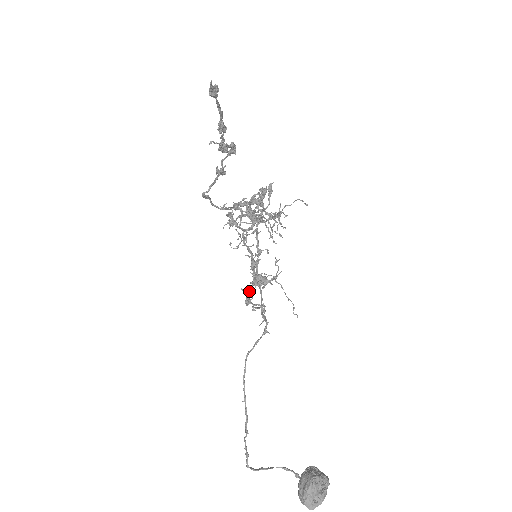
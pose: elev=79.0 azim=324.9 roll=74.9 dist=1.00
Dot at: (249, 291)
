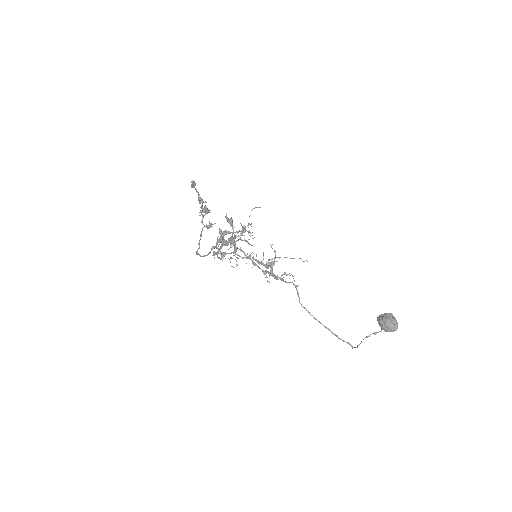
Dot at: (272, 273)
